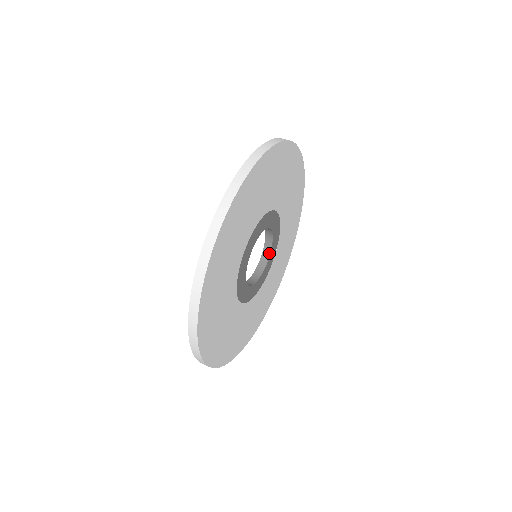
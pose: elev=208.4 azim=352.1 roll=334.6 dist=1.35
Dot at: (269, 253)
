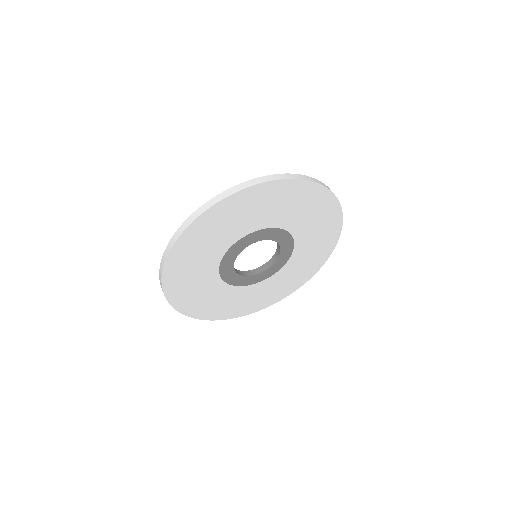
Dot at: (279, 254)
